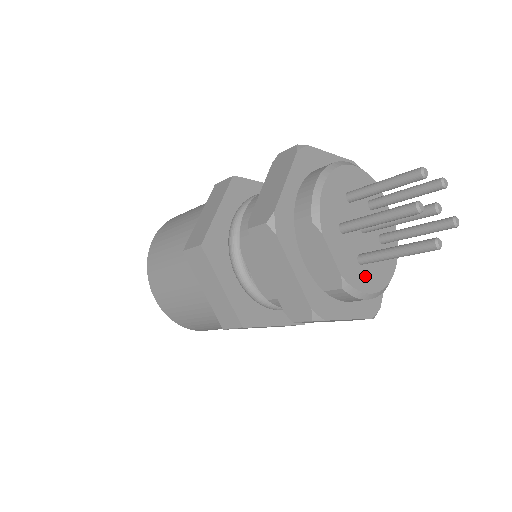
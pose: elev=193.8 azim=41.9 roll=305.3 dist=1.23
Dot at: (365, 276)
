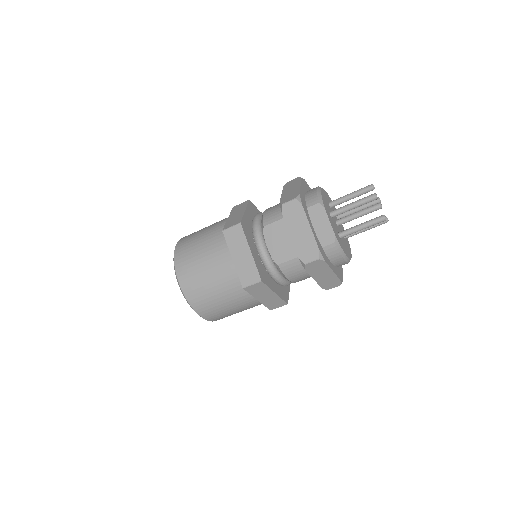
Dot at: (342, 245)
